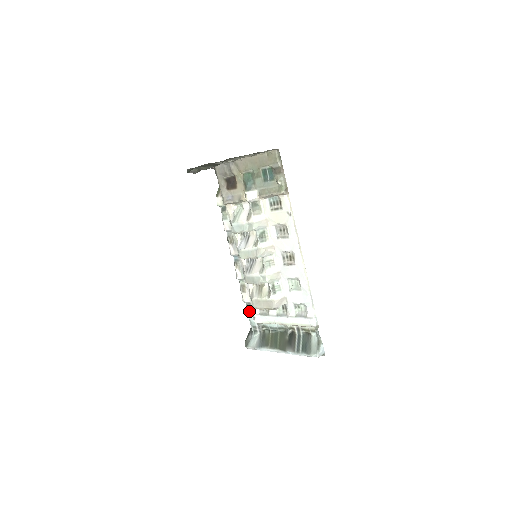
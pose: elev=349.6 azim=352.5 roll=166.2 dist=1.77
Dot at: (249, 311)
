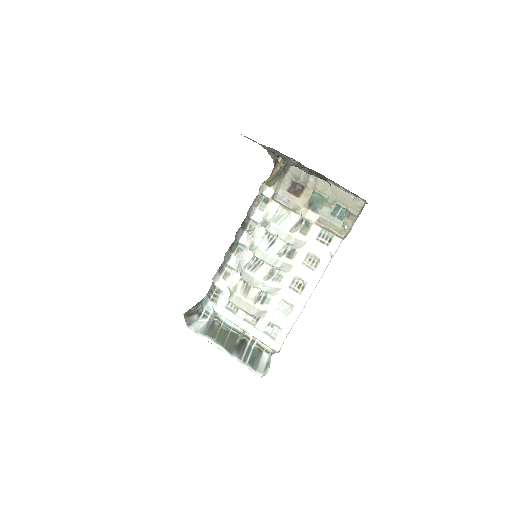
Dot at: (214, 297)
